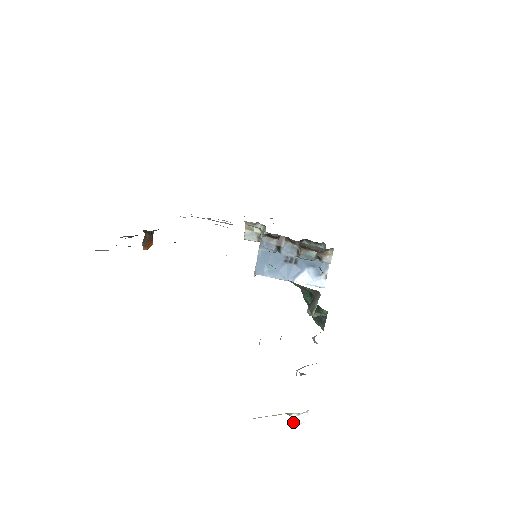
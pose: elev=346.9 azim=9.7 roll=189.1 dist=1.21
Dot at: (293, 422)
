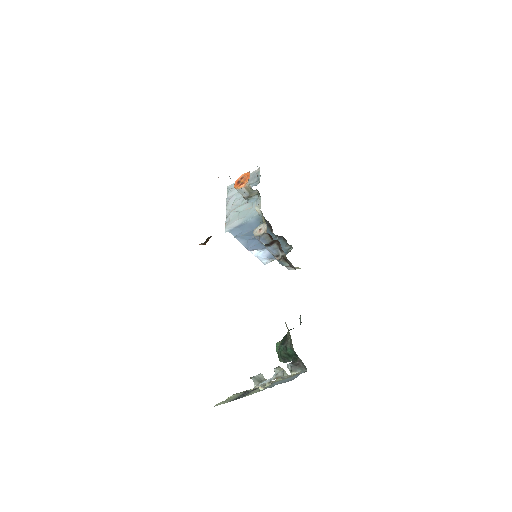
Dot at: occluded
